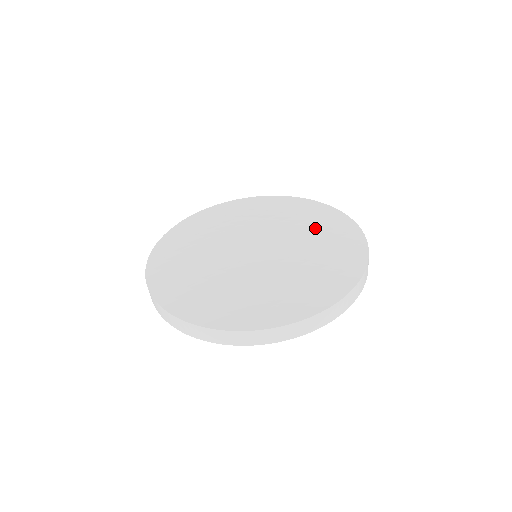
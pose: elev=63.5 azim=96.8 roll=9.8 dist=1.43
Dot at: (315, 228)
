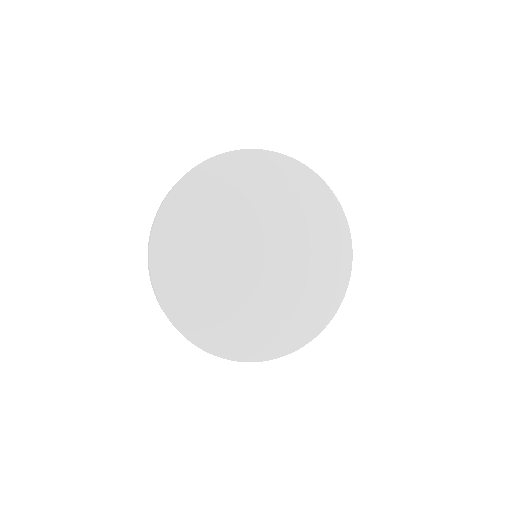
Dot at: (317, 241)
